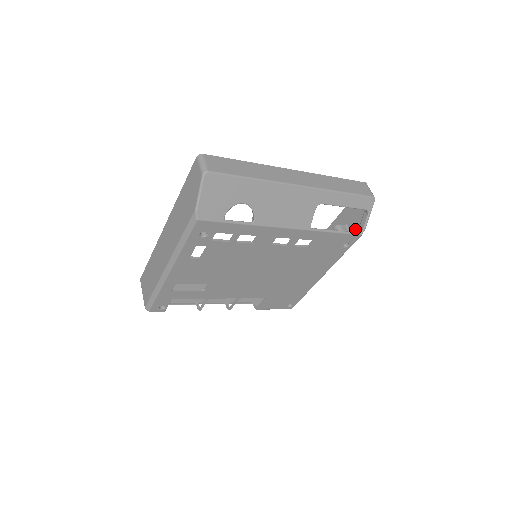
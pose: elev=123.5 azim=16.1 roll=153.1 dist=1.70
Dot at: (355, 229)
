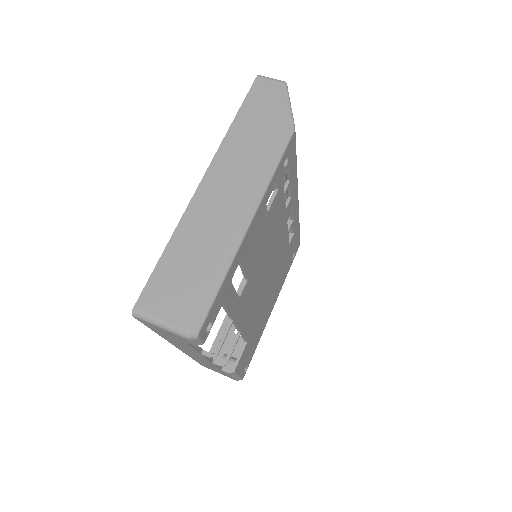
Dot at: occluded
